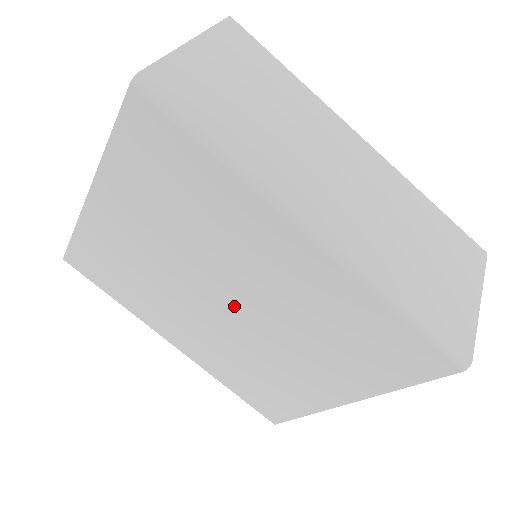
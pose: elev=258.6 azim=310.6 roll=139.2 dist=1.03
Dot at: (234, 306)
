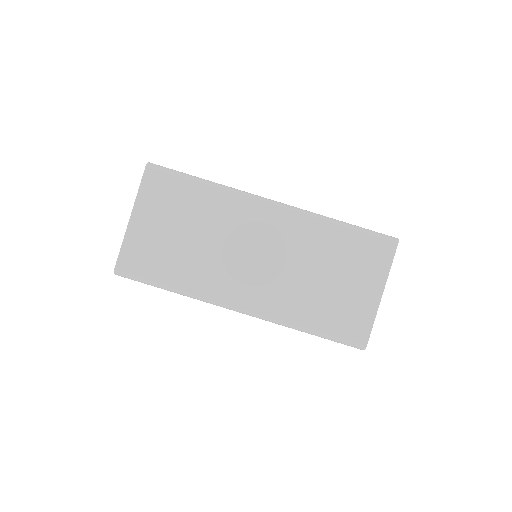
Dot at: occluded
